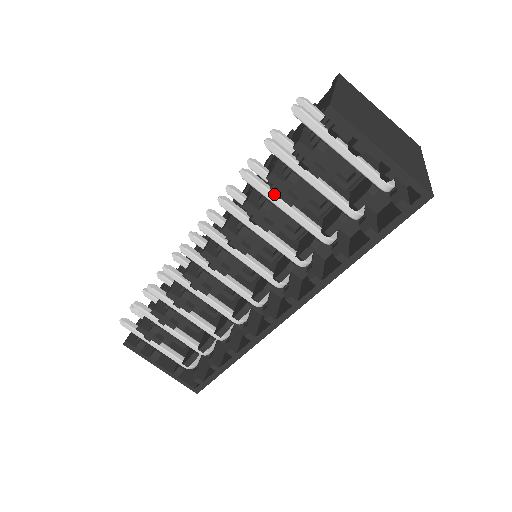
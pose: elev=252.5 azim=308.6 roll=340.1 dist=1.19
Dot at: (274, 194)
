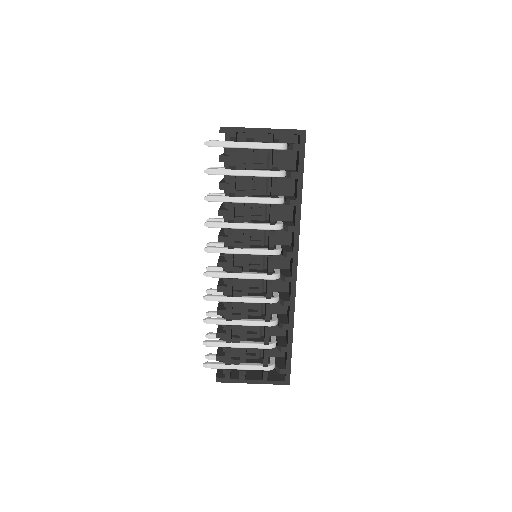
Dot at: (230, 196)
